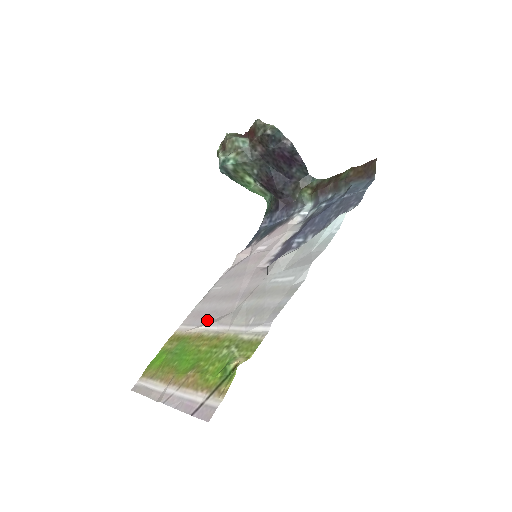
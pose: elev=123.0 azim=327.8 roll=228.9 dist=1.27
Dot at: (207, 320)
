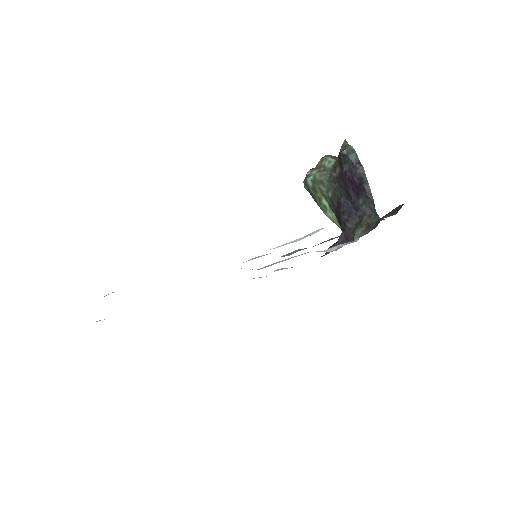
Dot at: occluded
